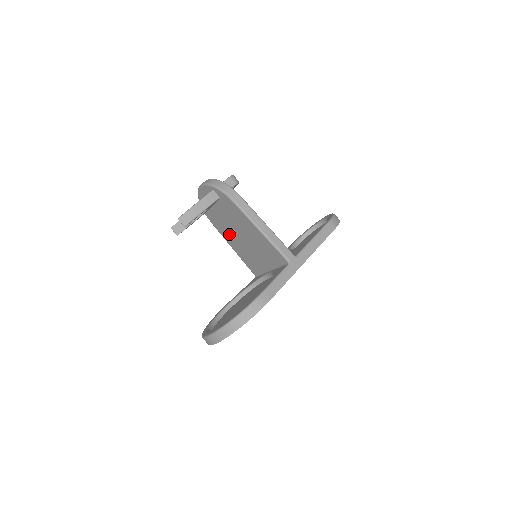
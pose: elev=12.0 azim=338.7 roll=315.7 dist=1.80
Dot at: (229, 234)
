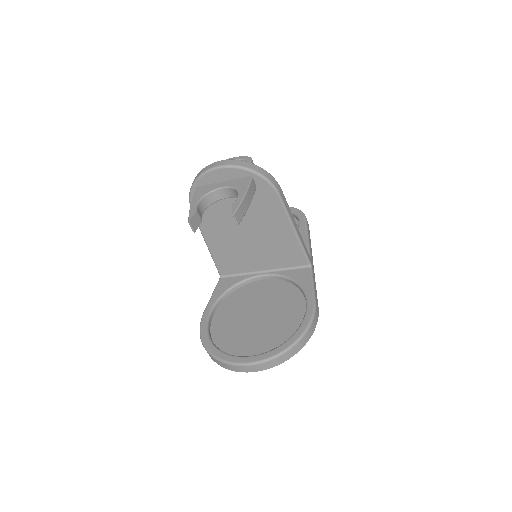
Dot at: (221, 228)
